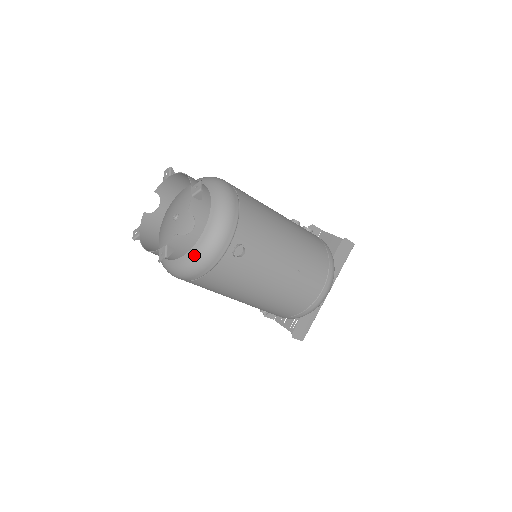
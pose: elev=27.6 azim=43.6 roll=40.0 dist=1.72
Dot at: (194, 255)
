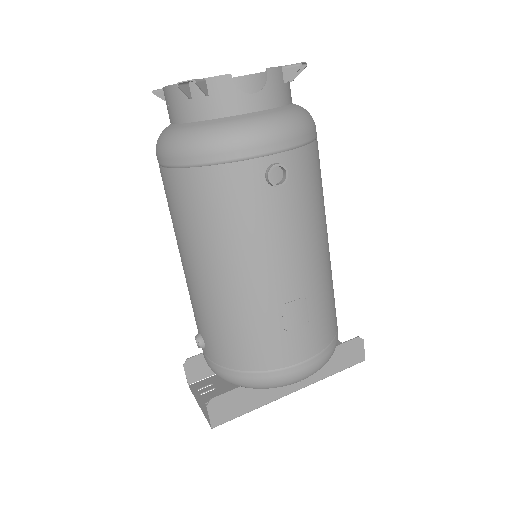
Dot at: (223, 124)
